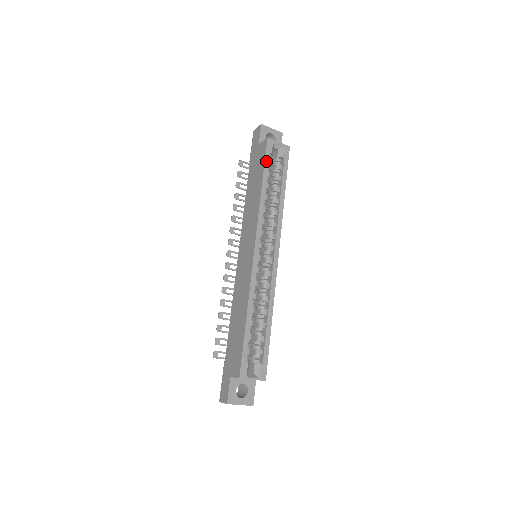
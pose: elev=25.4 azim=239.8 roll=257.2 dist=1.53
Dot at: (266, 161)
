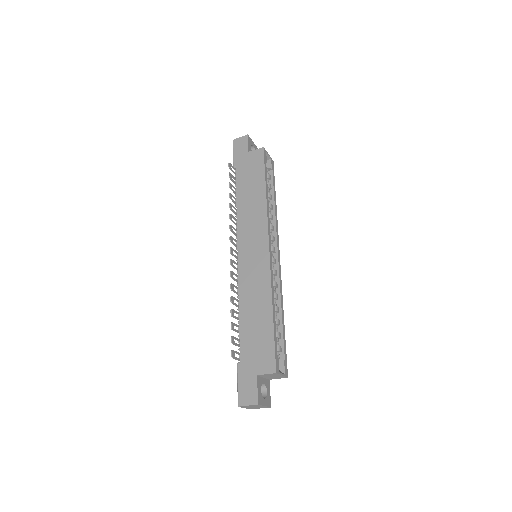
Dot at: (265, 167)
